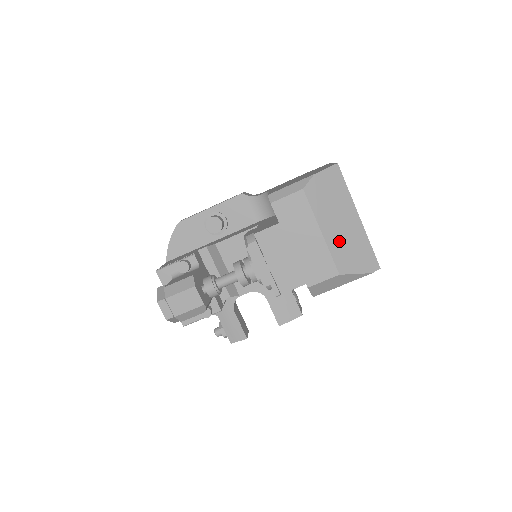
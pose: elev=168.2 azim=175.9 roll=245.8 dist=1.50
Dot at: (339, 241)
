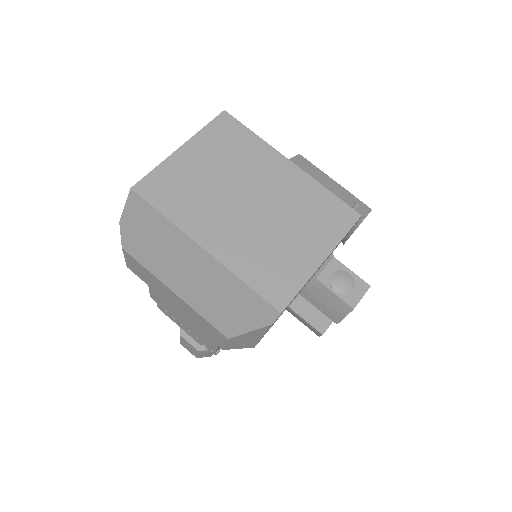
Dot at: (200, 295)
